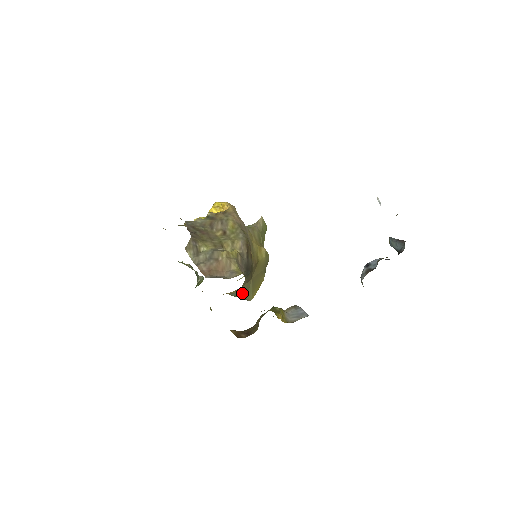
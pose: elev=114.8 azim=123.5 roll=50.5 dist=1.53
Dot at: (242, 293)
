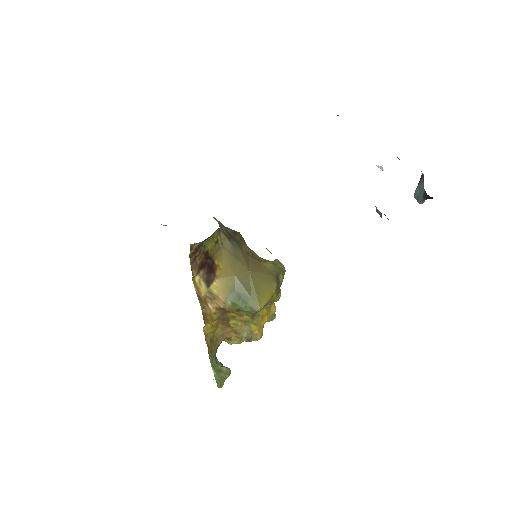
Dot at: (242, 294)
